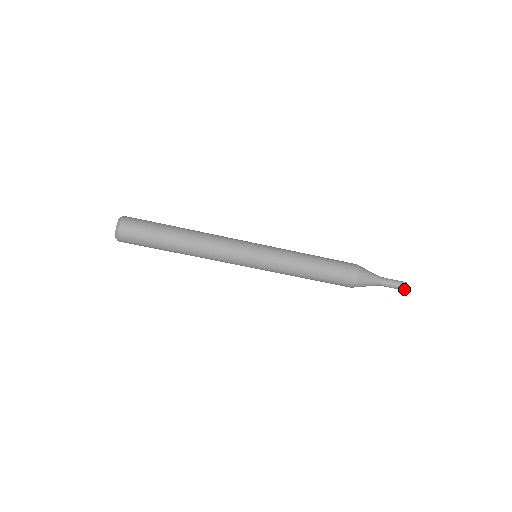
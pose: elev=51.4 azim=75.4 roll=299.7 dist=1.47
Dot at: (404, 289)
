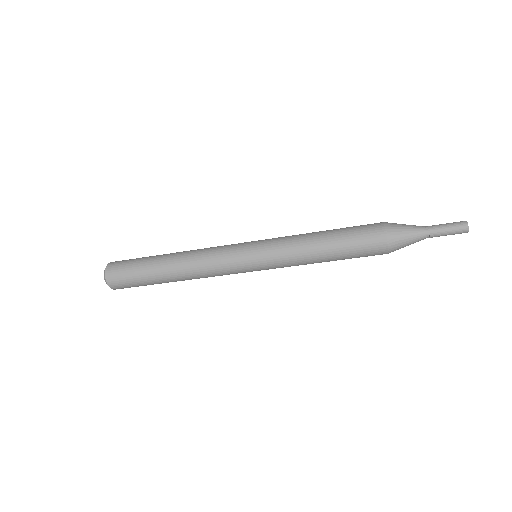
Dot at: (465, 230)
